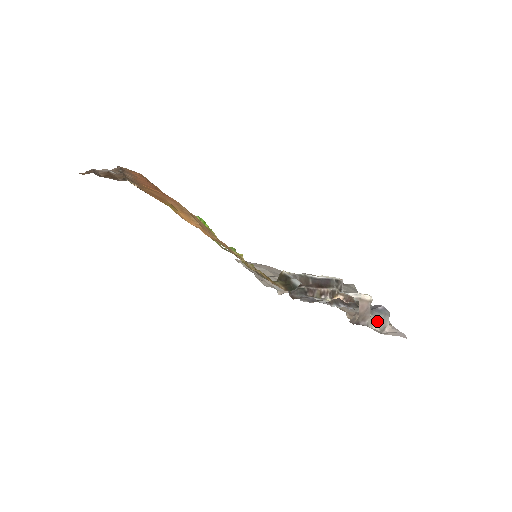
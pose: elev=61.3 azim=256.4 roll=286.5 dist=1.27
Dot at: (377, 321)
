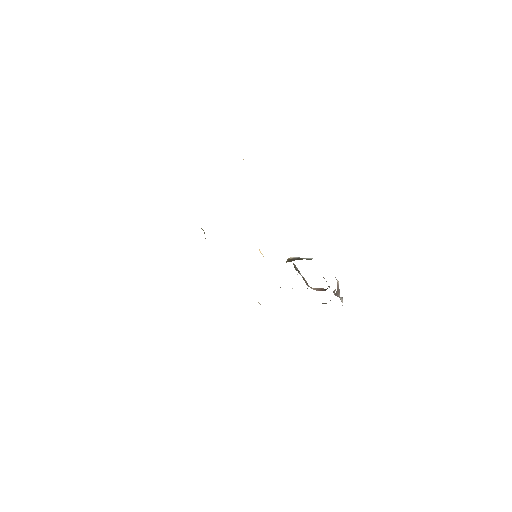
Dot at: (341, 299)
